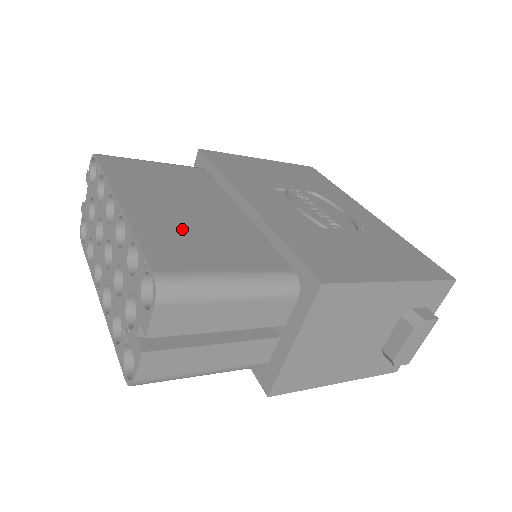
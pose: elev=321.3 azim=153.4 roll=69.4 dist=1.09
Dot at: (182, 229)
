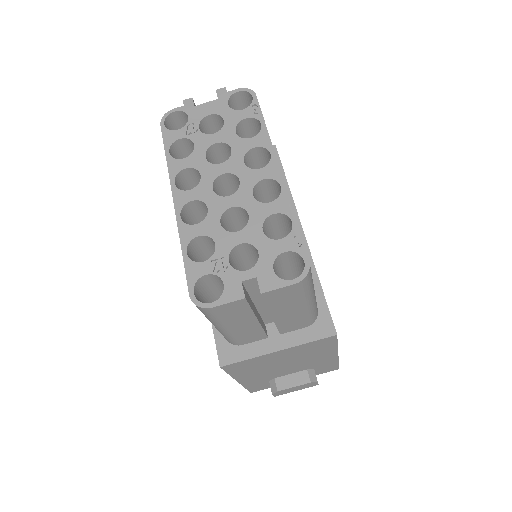
Dot at: occluded
